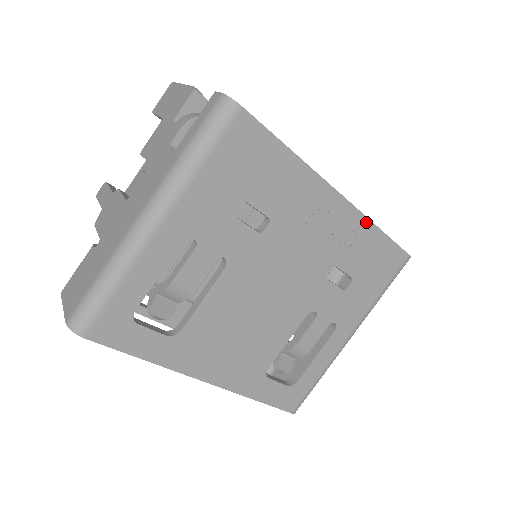
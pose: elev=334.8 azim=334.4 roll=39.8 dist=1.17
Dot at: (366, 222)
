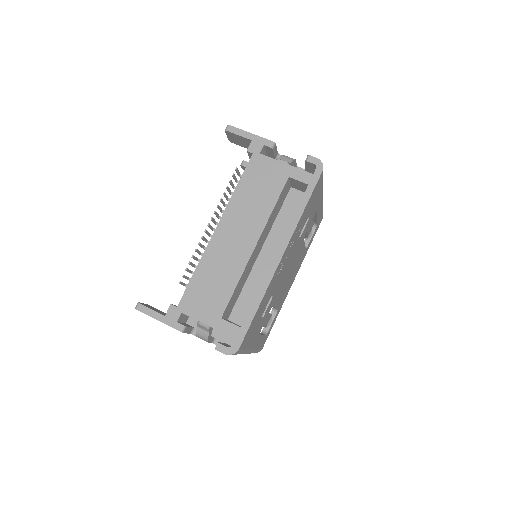
Dot at: (297, 226)
